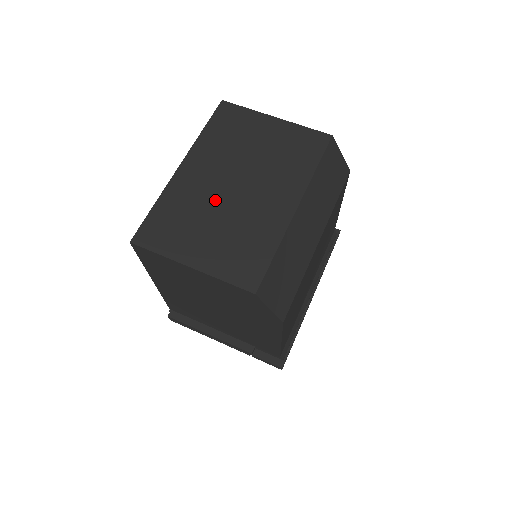
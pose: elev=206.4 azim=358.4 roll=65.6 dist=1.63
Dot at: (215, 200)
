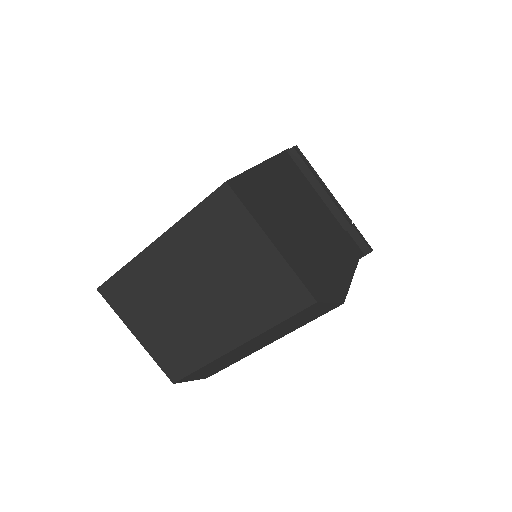
Dot at: (172, 296)
